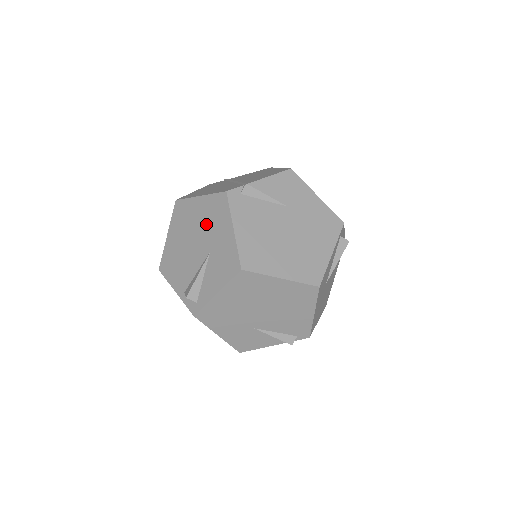
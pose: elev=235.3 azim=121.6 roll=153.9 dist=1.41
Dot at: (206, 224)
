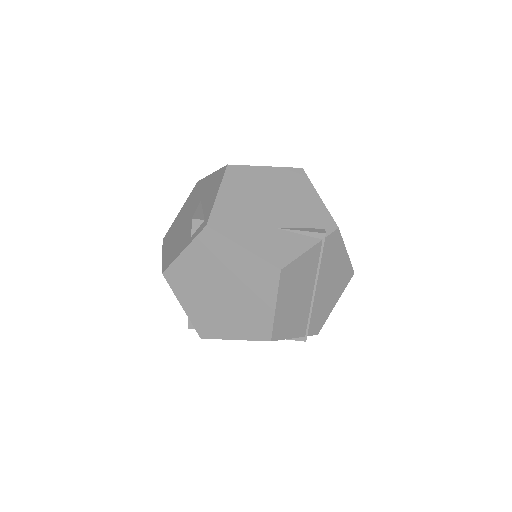
Dot at: (191, 204)
